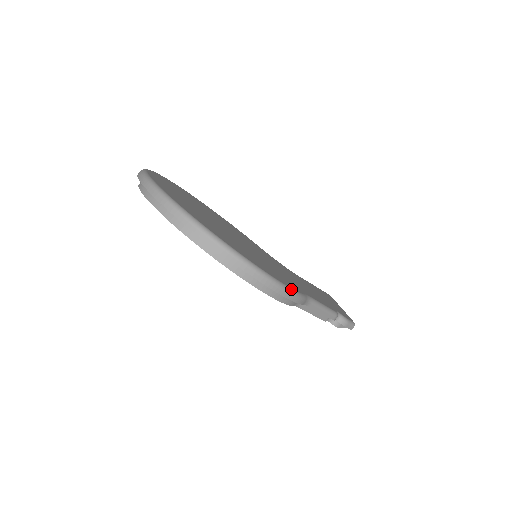
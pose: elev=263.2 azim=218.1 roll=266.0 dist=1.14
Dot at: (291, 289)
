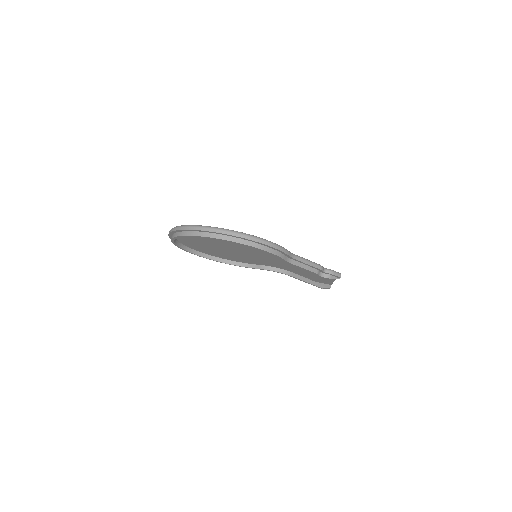
Dot at: (274, 243)
